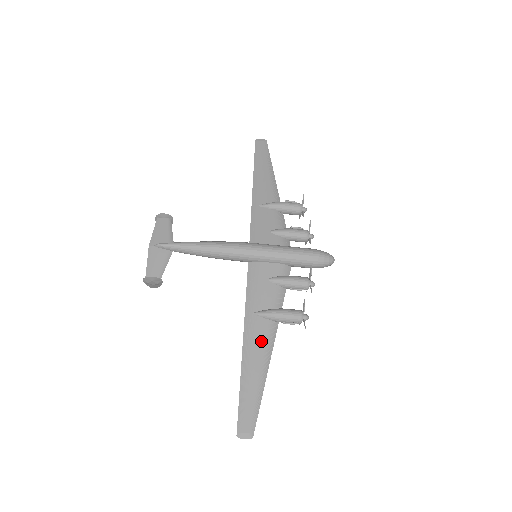
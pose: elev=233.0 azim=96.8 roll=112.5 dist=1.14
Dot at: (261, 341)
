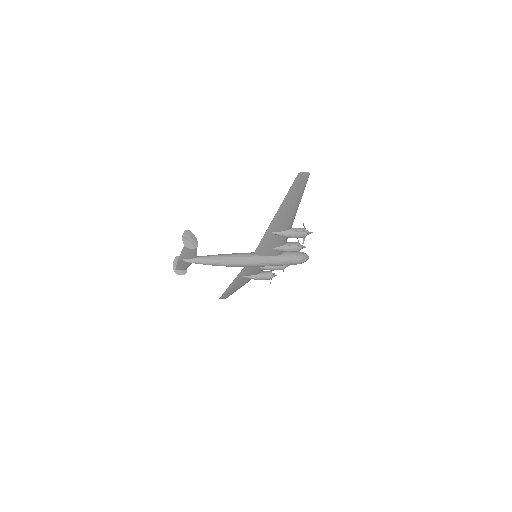
Dot at: (243, 282)
